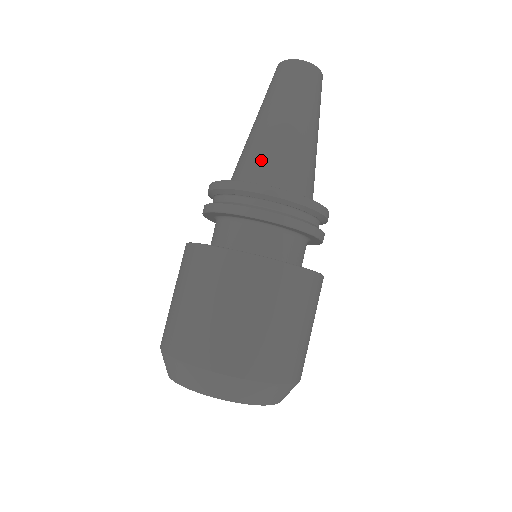
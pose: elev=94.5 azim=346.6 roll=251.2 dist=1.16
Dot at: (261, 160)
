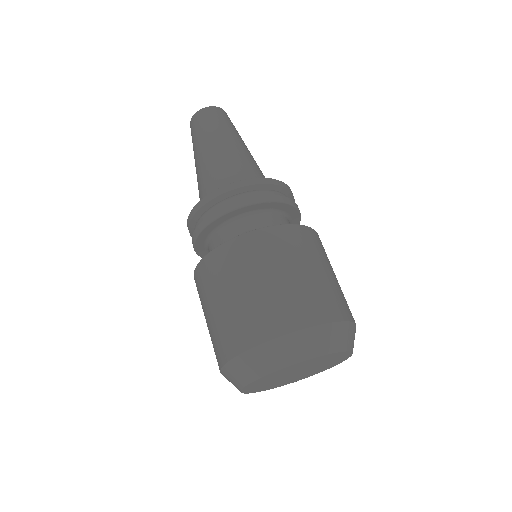
Dot at: (201, 192)
